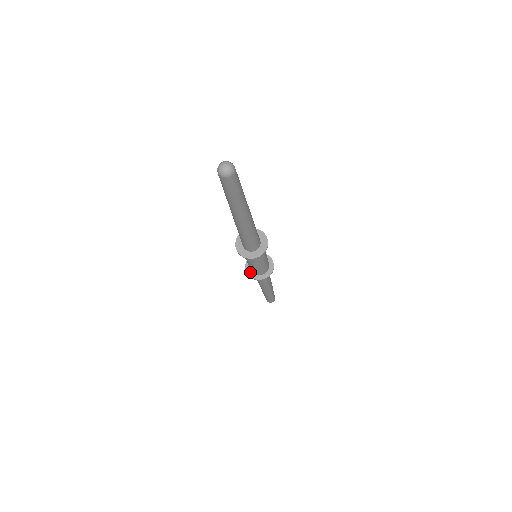
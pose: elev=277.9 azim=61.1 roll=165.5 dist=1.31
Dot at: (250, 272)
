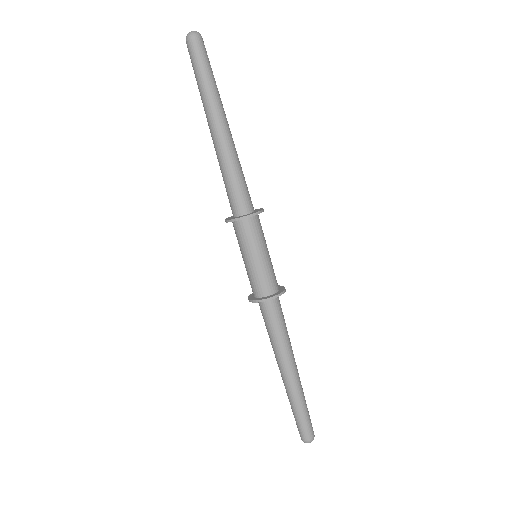
Dot at: (252, 297)
